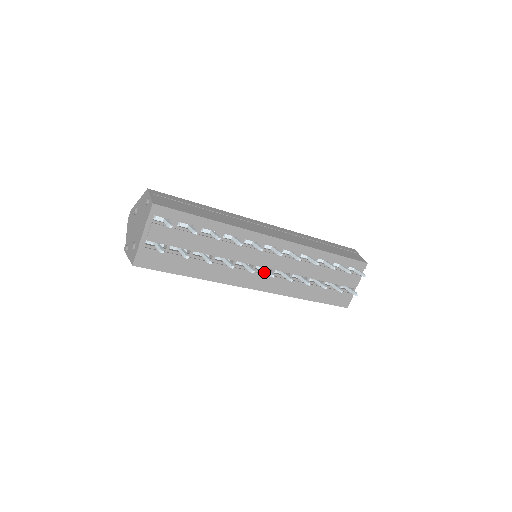
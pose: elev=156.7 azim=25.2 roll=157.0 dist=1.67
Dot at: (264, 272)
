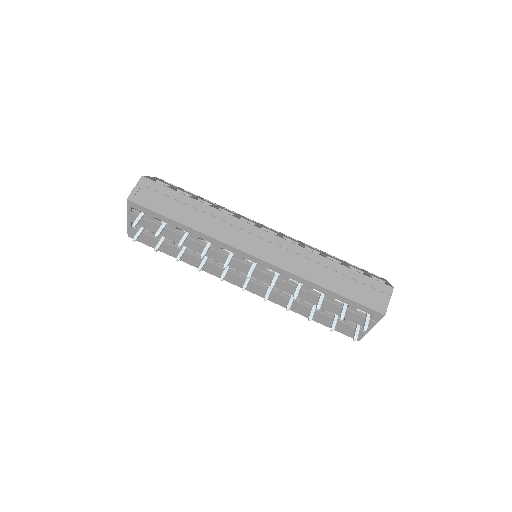
Dot at: (249, 278)
